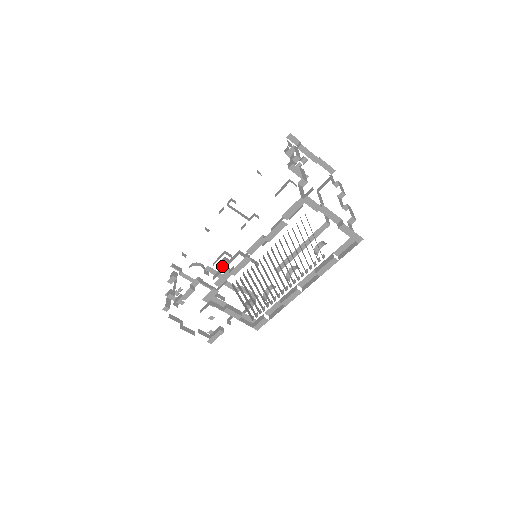
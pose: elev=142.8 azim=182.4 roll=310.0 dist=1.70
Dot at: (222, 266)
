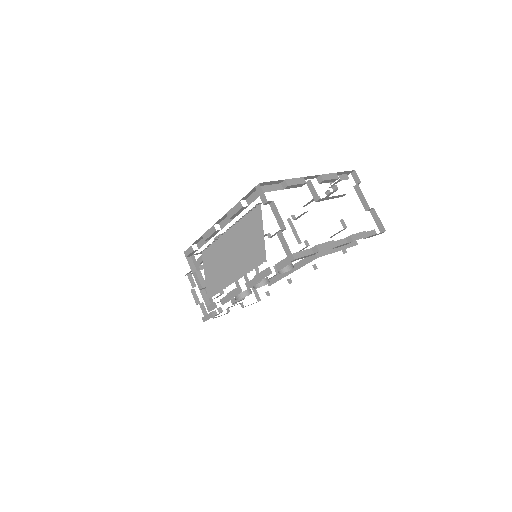
Dot at: occluded
